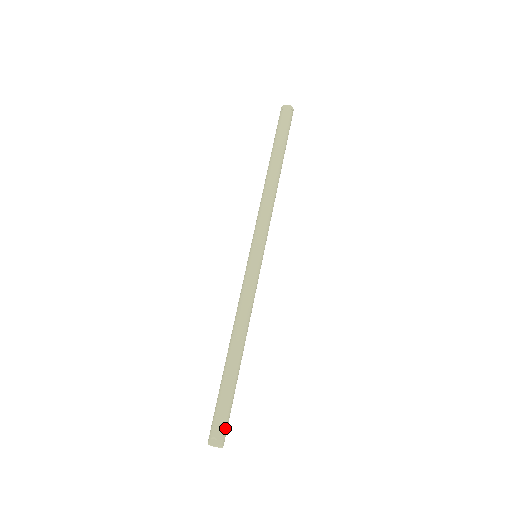
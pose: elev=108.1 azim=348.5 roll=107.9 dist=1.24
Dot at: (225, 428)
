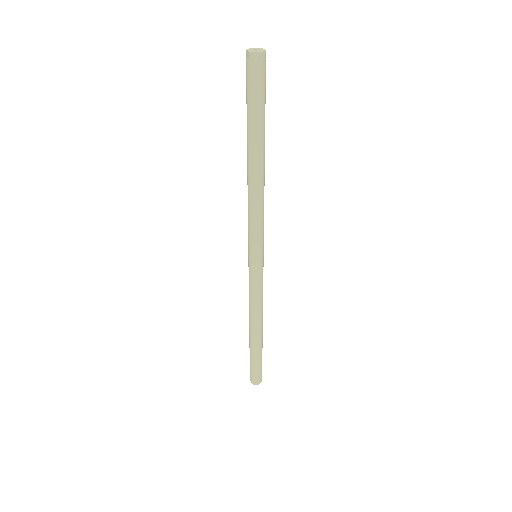
Dot at: (256, 376)
